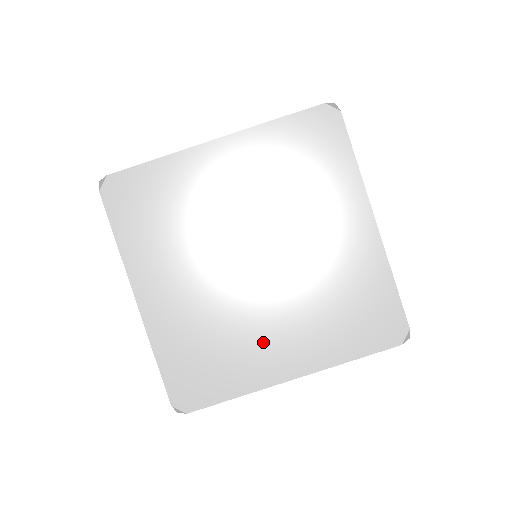
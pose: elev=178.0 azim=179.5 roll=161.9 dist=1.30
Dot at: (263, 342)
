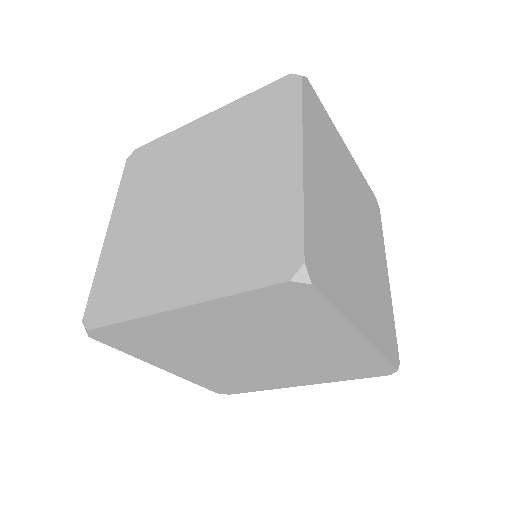
Dot at: (273, 377)
